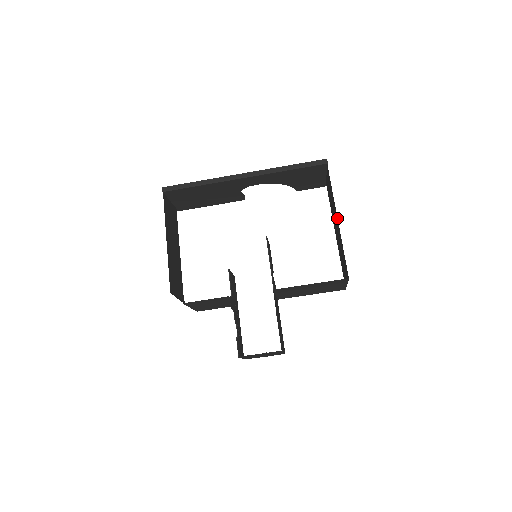
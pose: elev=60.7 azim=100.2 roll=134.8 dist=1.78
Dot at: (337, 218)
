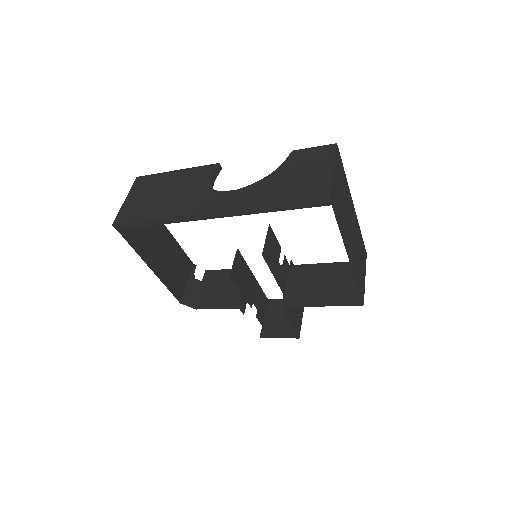
Dot at: occluded
